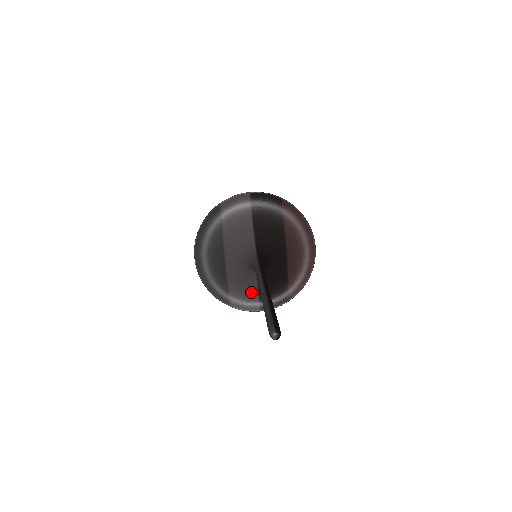
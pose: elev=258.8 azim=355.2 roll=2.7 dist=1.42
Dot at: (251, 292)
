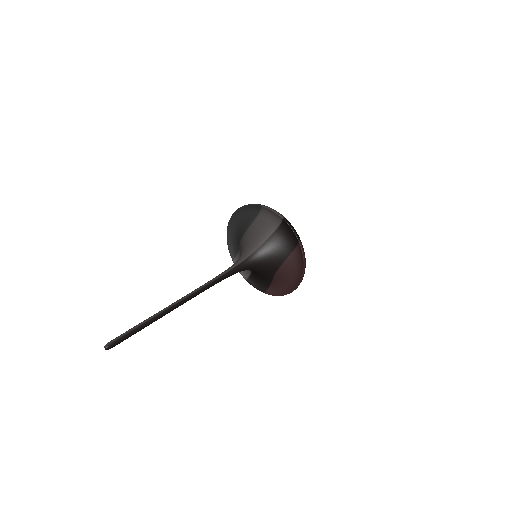
Dot at: occluded
